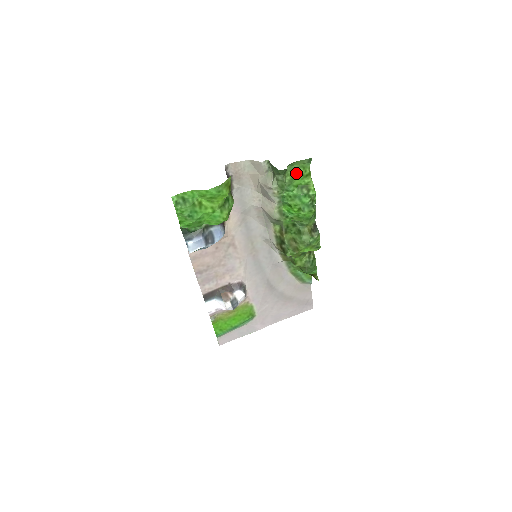
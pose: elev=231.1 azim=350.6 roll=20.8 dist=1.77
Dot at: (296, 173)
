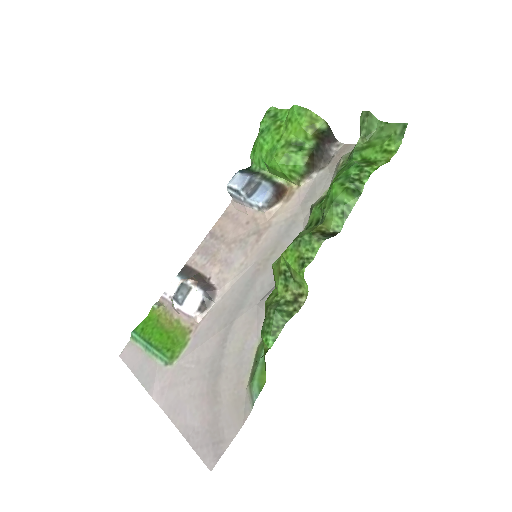
Dot at: (378, 142)
